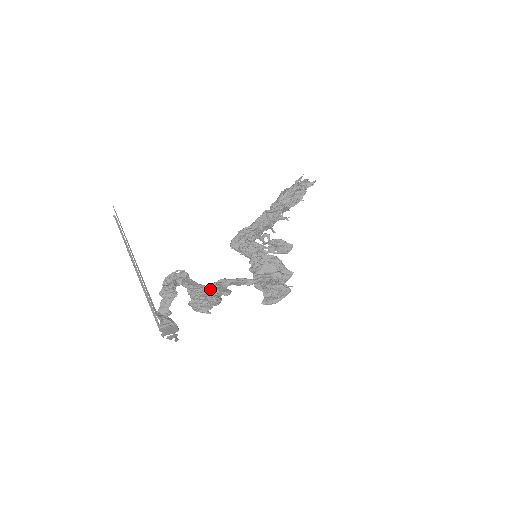
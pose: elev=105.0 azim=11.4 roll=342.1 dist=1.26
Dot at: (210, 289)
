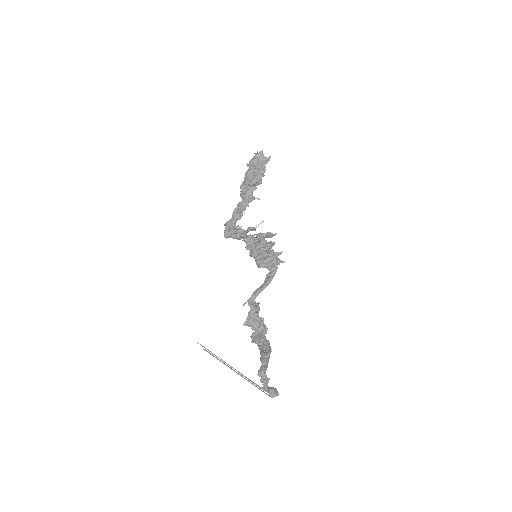
Dot at: (251, 315)
